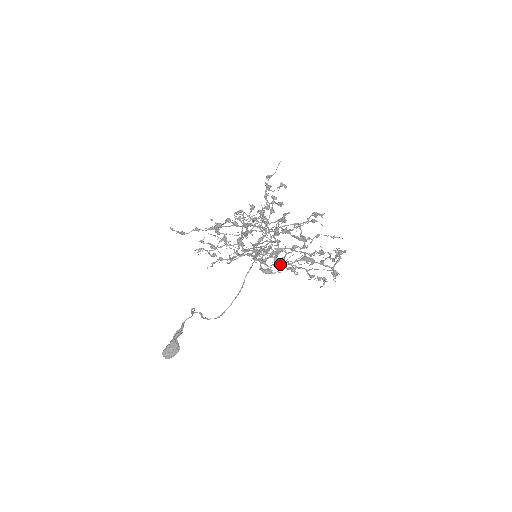
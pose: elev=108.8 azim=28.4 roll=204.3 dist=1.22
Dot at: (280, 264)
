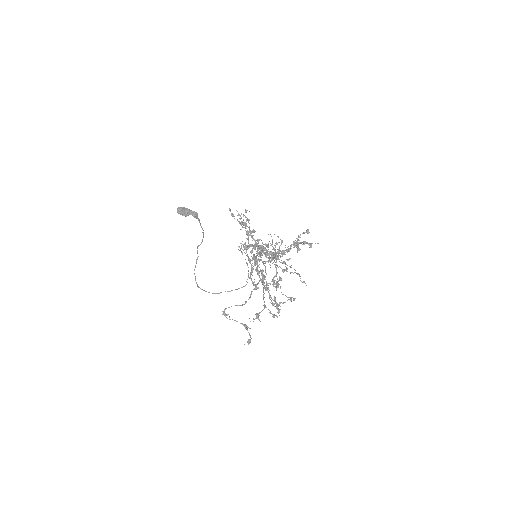
Dot at: occluded
